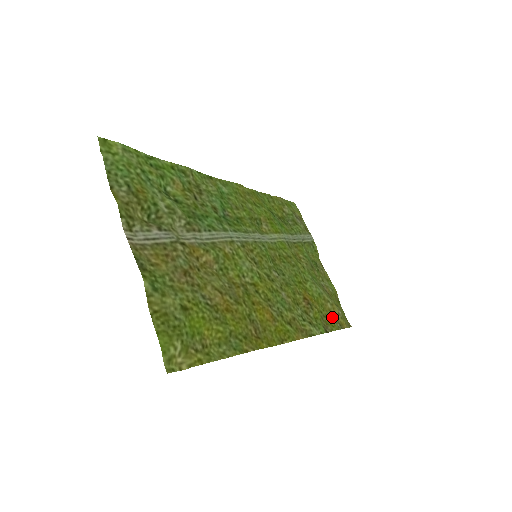
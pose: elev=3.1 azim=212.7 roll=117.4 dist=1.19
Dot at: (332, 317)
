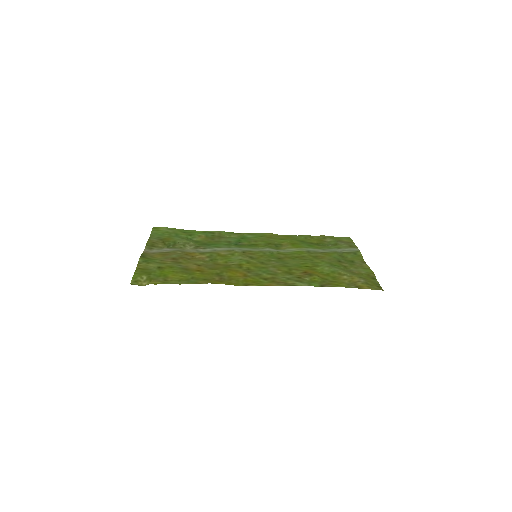
Dot at: (345, 283)
